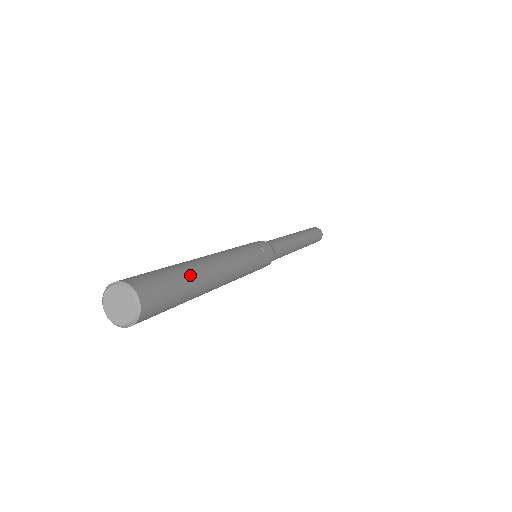
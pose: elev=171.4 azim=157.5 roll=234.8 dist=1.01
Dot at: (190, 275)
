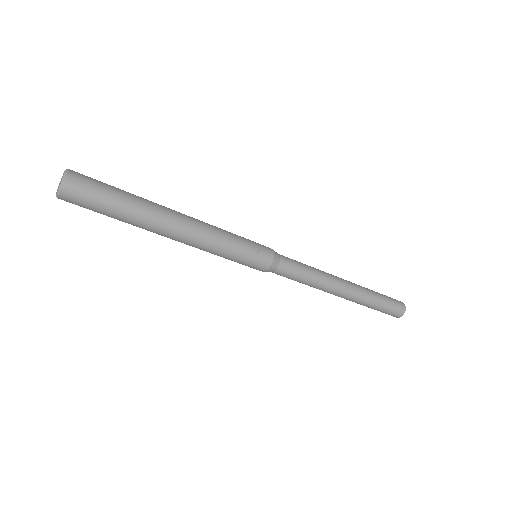
Dot at: (131, 202)
